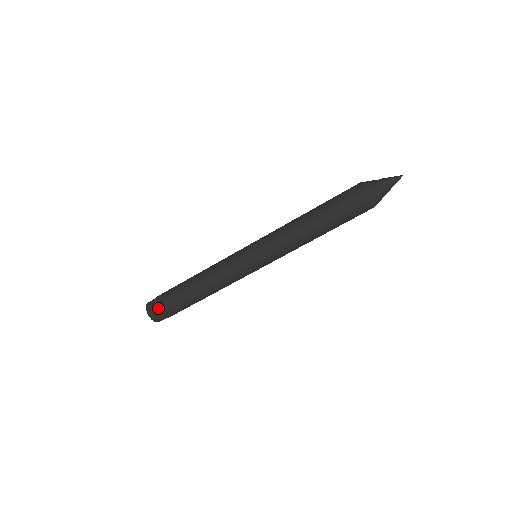
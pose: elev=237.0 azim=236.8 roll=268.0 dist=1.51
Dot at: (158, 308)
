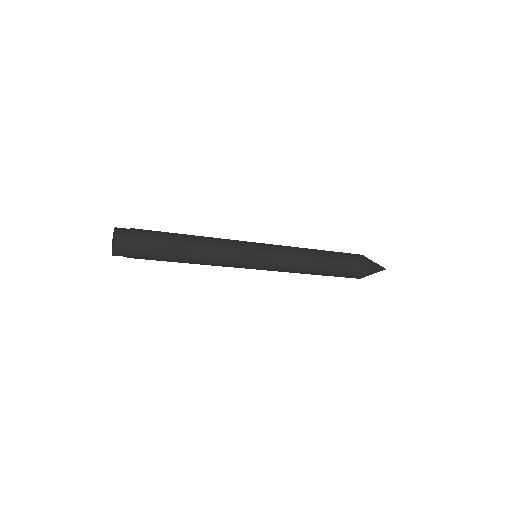
Dot at: (133, 249)
